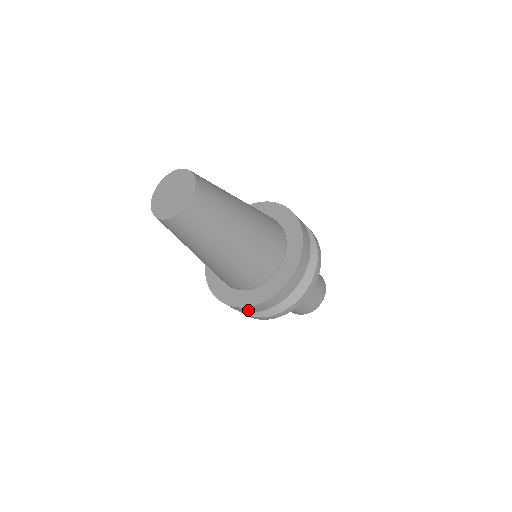
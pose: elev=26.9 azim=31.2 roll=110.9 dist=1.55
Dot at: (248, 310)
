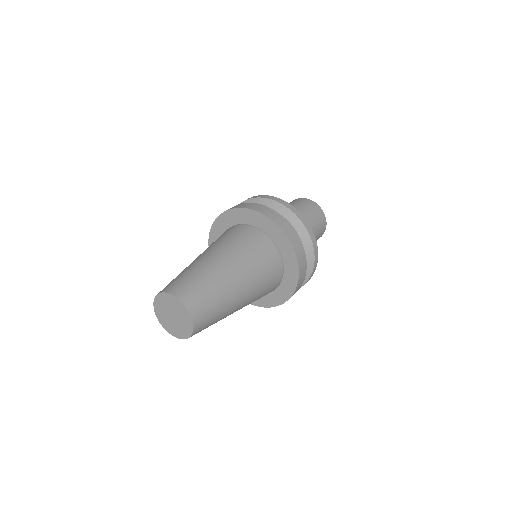
Dot at: occluded
